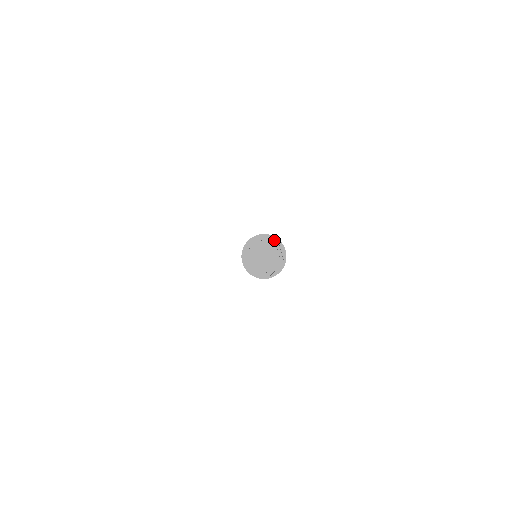
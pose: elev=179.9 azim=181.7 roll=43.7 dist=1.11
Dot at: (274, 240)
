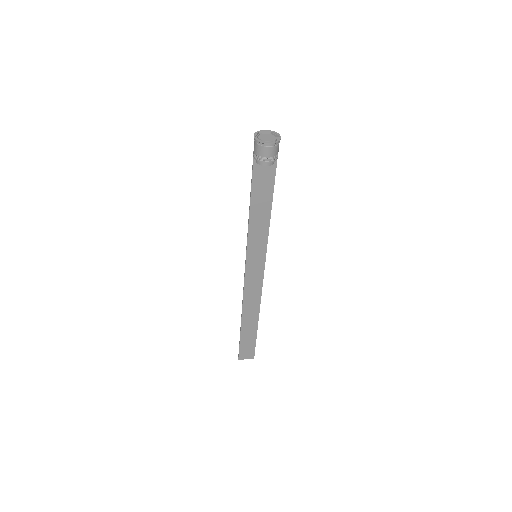
Dot at: (278, 135)
